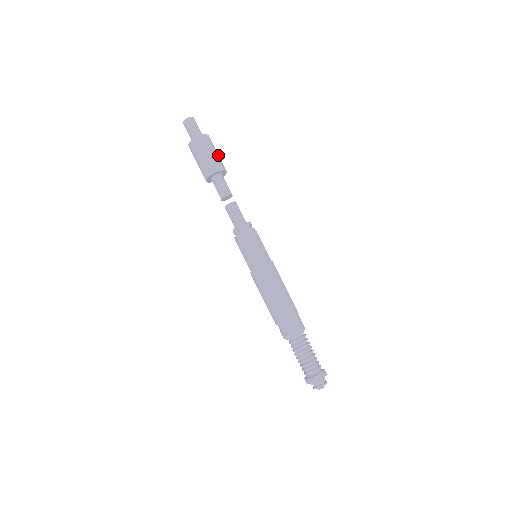
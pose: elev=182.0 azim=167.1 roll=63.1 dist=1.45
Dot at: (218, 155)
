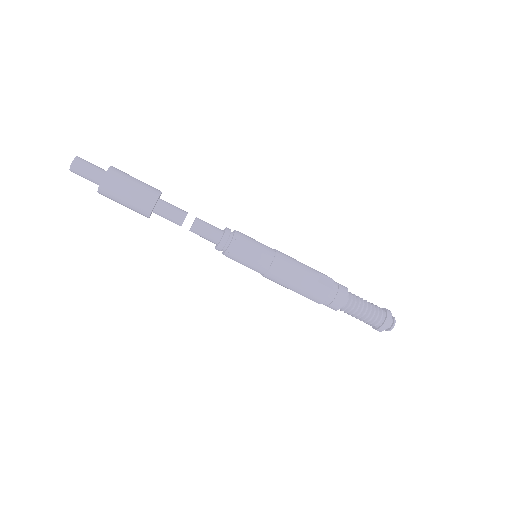
Dot at: occluded
